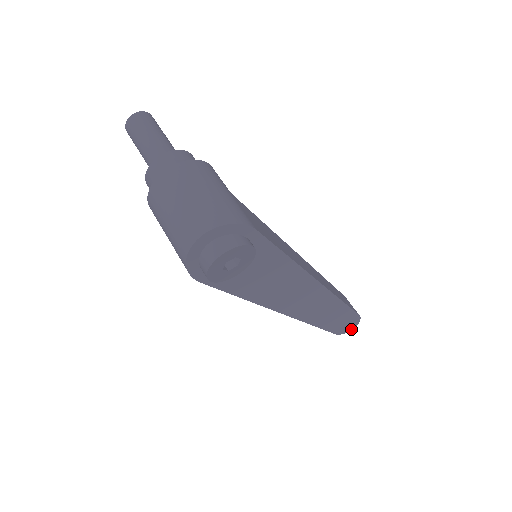
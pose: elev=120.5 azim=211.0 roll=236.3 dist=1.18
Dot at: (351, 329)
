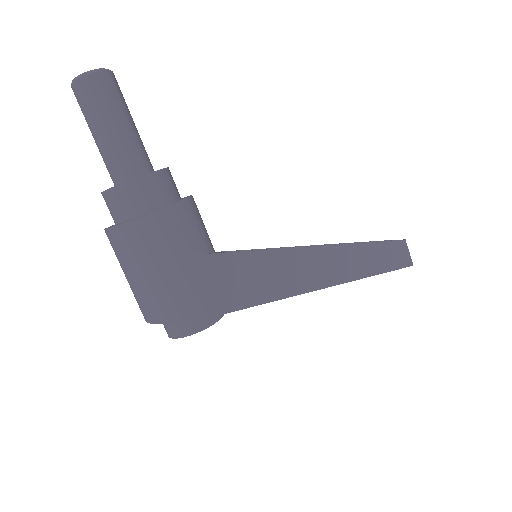
Dot at: occluded
